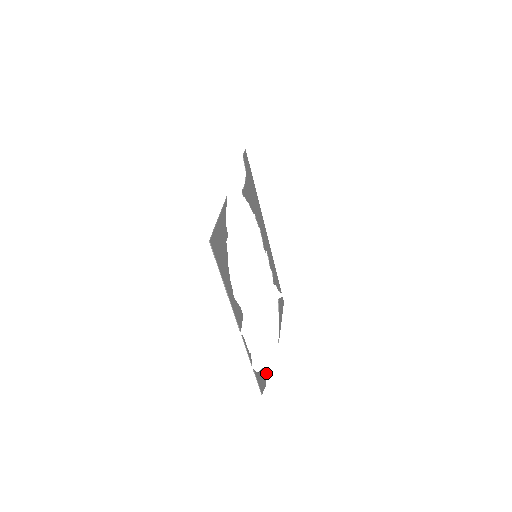
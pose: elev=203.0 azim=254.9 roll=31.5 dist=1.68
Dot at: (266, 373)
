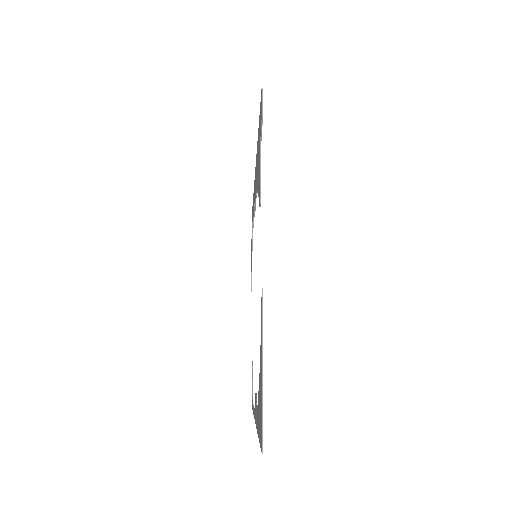
Dot at: occluded
